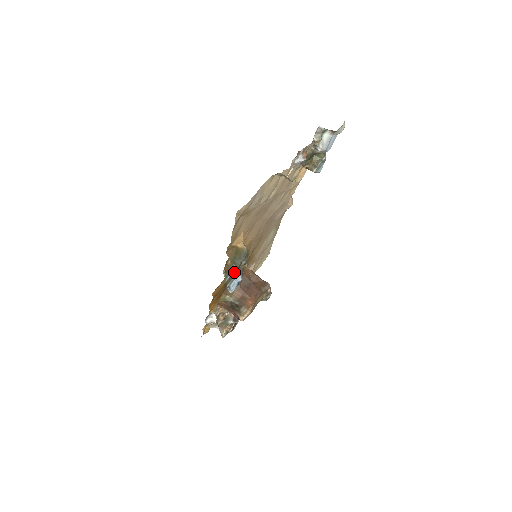
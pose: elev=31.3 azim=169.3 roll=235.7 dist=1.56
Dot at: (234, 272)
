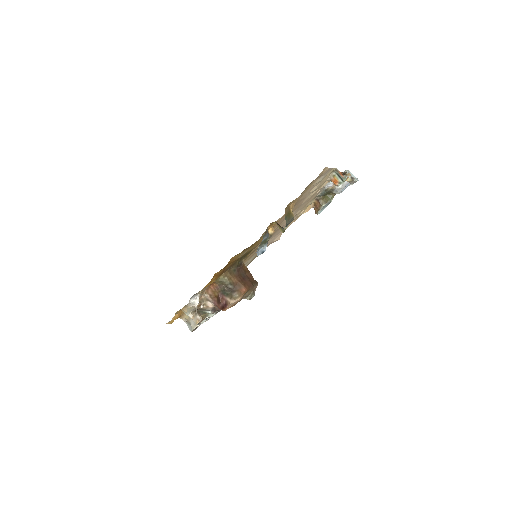
Dot at: (267, 239)
